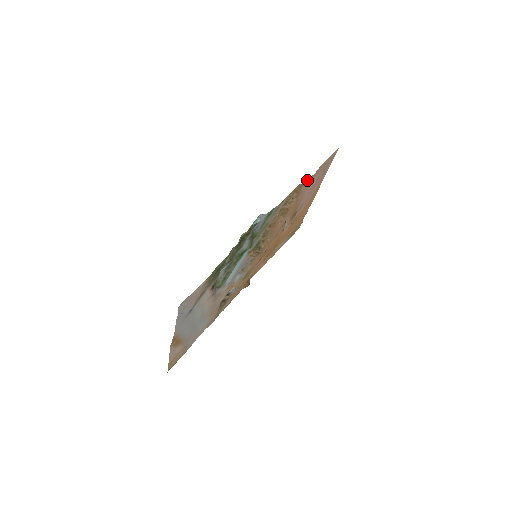
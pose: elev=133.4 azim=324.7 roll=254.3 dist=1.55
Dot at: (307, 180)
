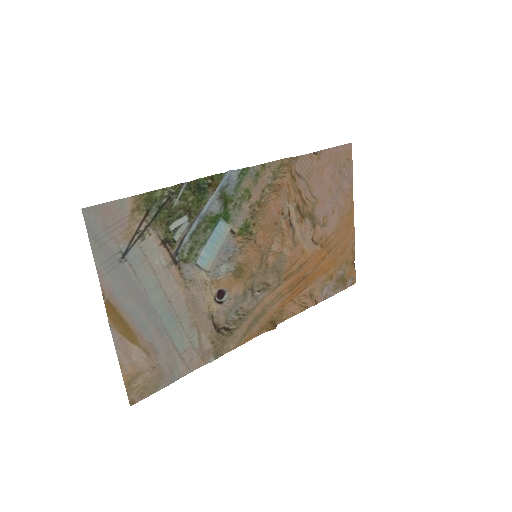
Dot at: (301, 156)
